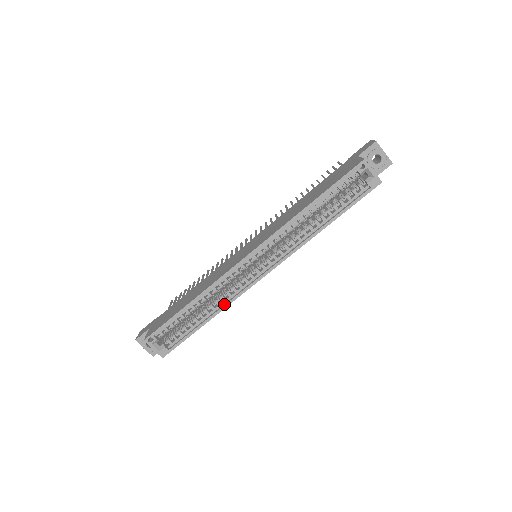
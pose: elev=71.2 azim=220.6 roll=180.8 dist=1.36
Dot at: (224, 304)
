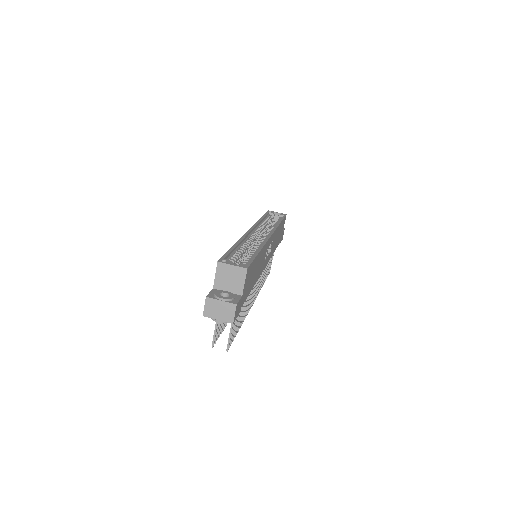
Dot at: occluded
